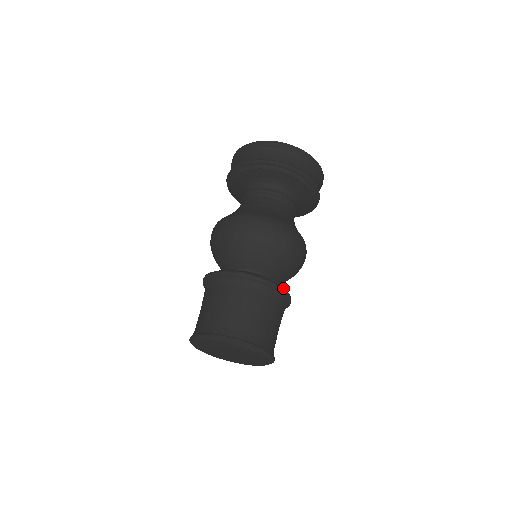
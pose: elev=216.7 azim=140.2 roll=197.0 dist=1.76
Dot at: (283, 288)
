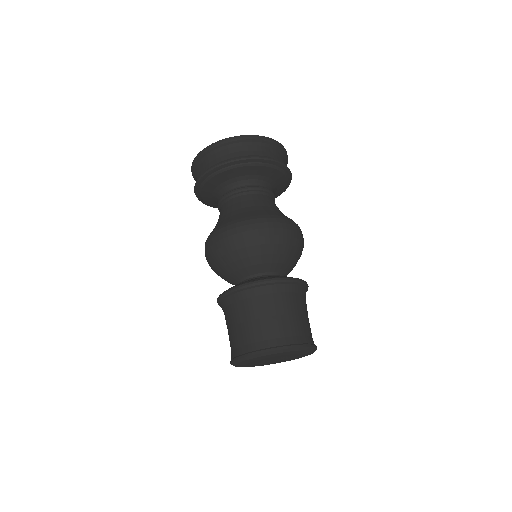
Dot at: occluded
